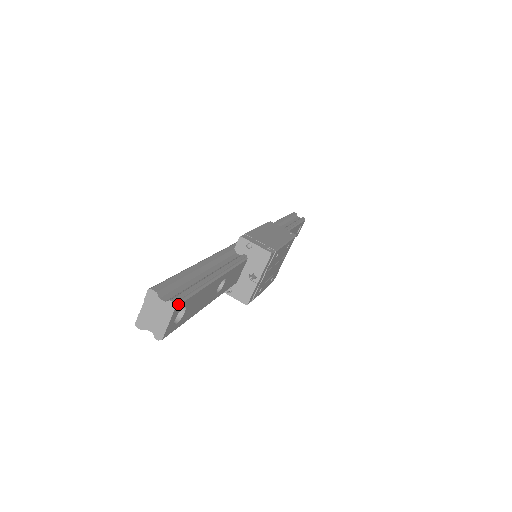
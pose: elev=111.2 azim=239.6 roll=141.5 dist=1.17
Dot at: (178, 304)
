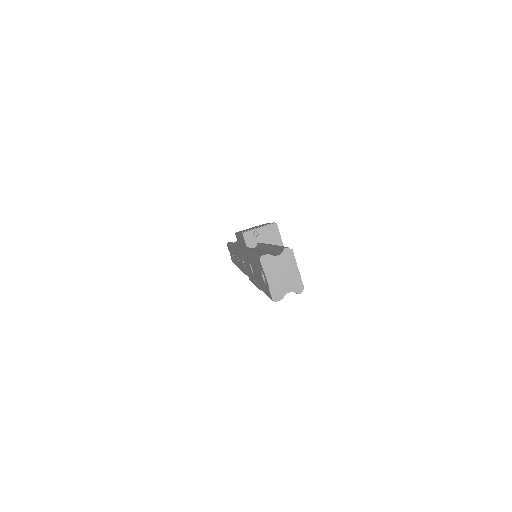
Dot at: (290, 249)
